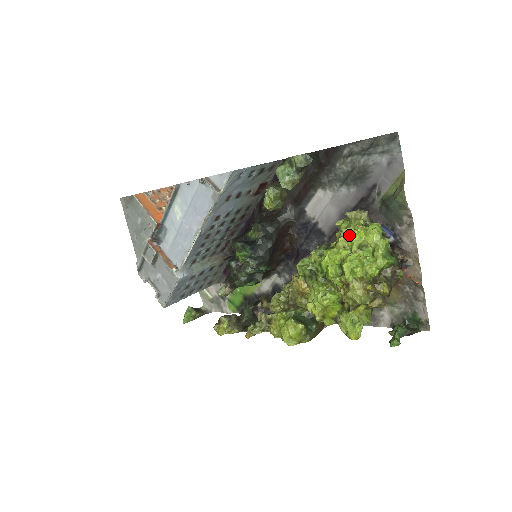
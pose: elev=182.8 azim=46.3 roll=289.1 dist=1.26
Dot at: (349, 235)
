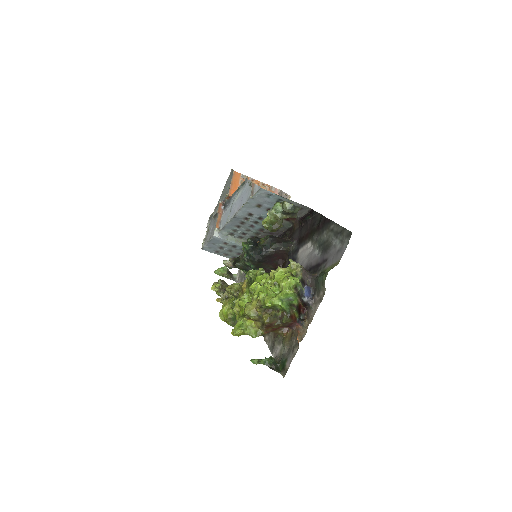
Dot at: (277, 272)
